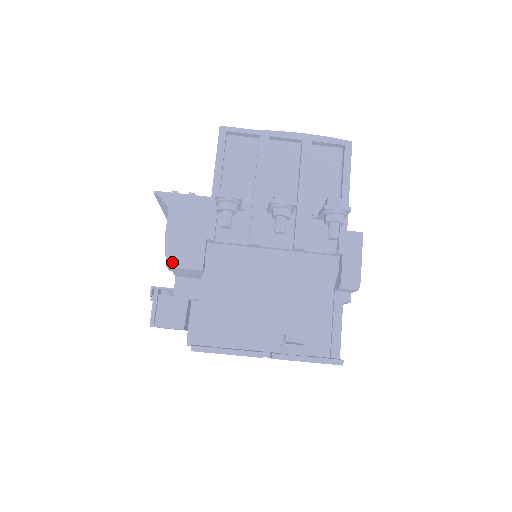
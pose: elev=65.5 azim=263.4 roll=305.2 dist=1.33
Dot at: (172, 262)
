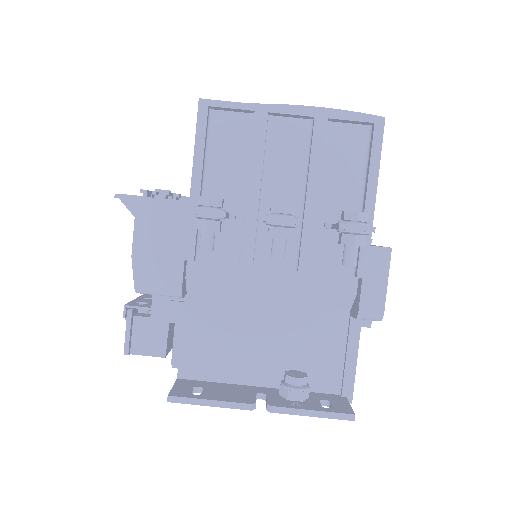
Dot at: (142, 288)
